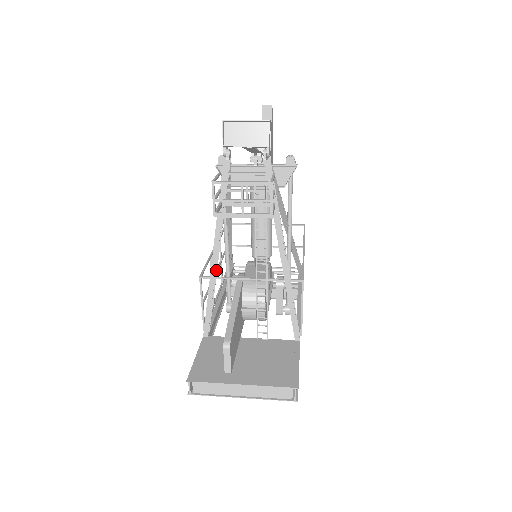
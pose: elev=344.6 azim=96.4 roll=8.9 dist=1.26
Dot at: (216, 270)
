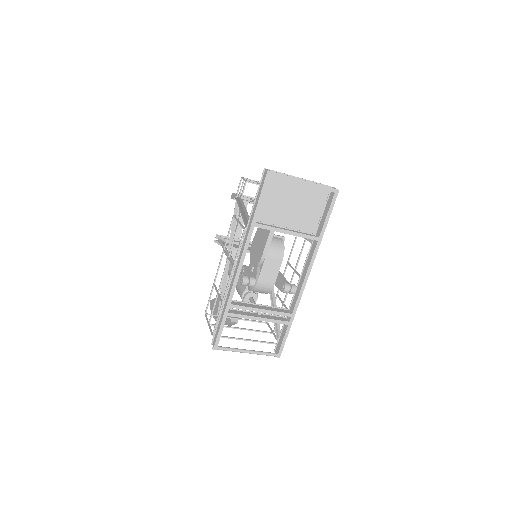
Dot at: occluded
